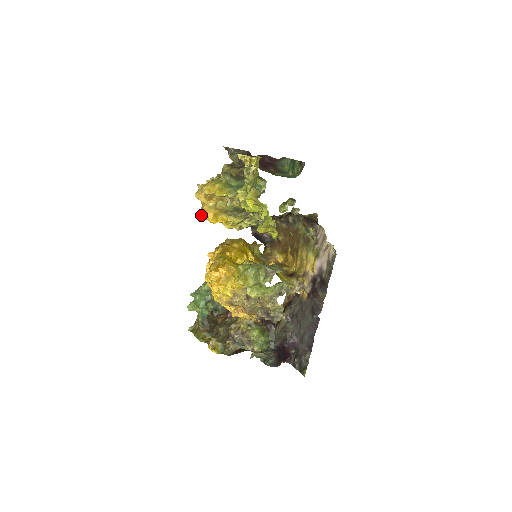
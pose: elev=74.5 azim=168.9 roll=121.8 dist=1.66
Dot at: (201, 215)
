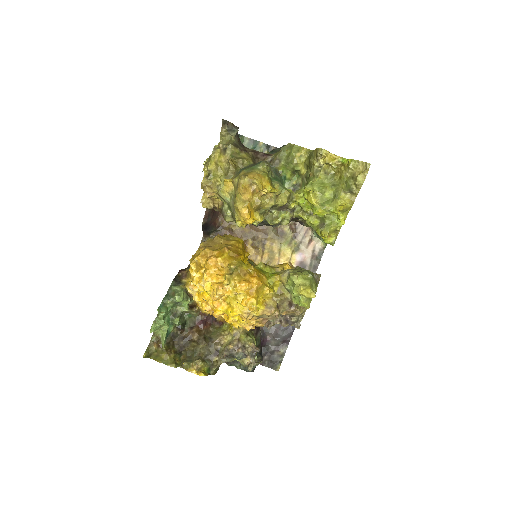
Dot at: (245, 215)
